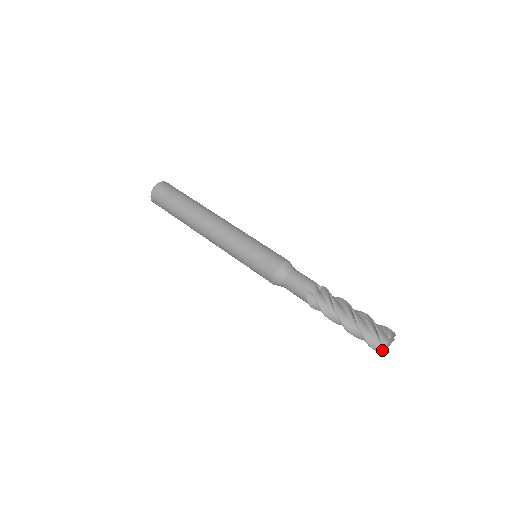
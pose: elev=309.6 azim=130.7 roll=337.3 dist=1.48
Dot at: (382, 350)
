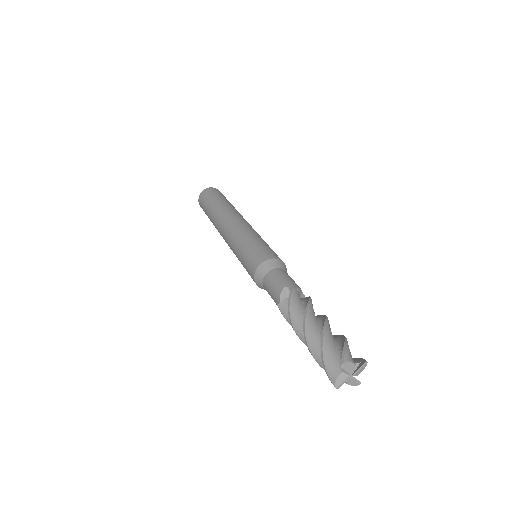
Dot at: (337, 374)
